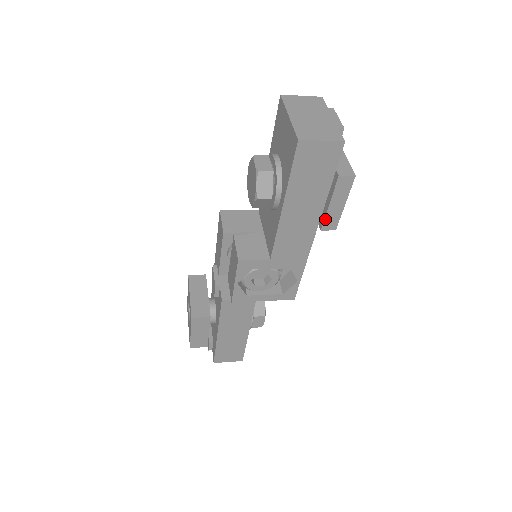
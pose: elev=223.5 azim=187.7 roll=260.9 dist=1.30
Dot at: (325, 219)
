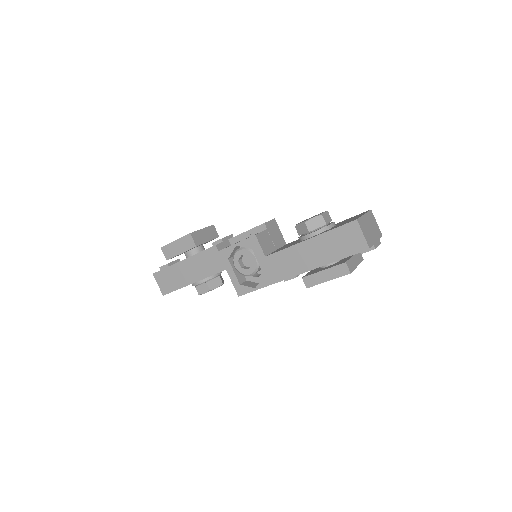
Dot at: (312, 275)
